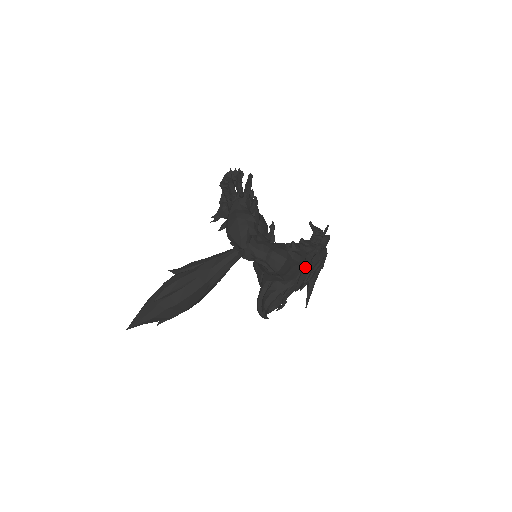
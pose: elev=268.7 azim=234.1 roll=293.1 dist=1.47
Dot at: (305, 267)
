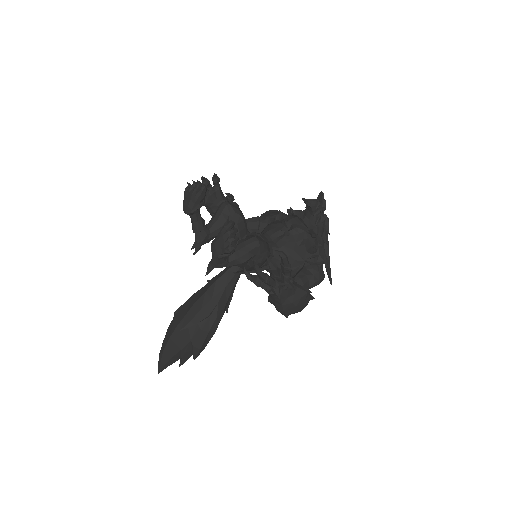
Dot at: (325, 255)
